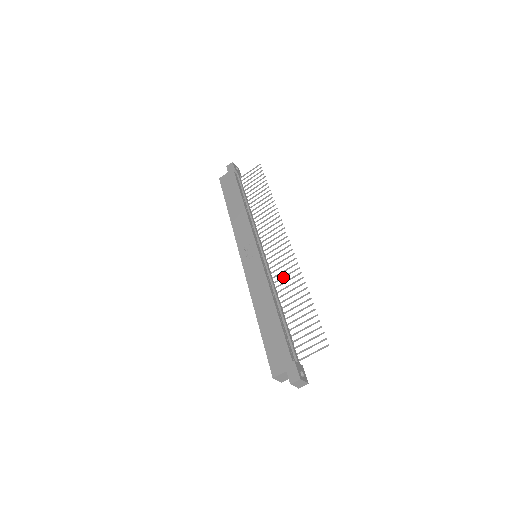
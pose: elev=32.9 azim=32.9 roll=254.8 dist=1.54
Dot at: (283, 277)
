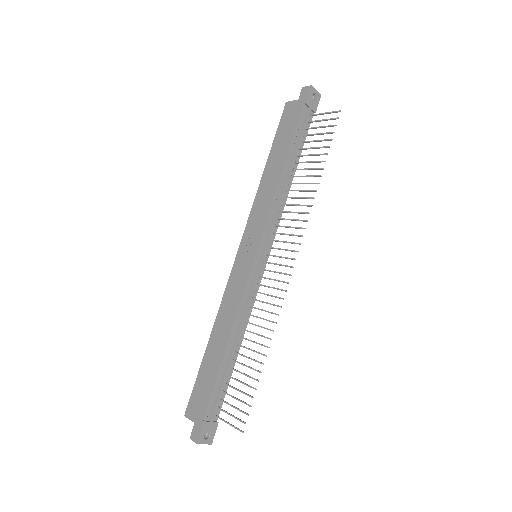
Dot at: occluded
